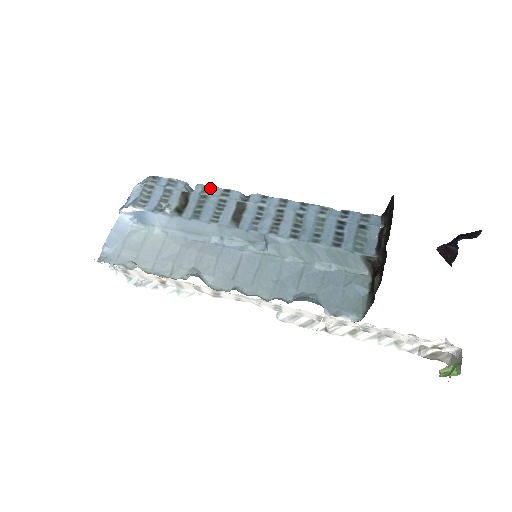
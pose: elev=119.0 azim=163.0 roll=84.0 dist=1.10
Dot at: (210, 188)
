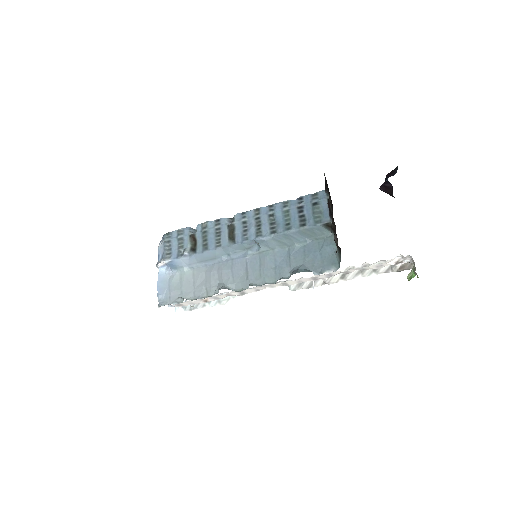
Dot at: (206, 224)
